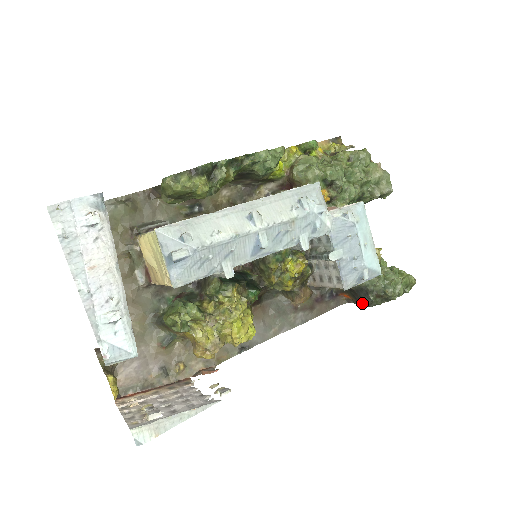
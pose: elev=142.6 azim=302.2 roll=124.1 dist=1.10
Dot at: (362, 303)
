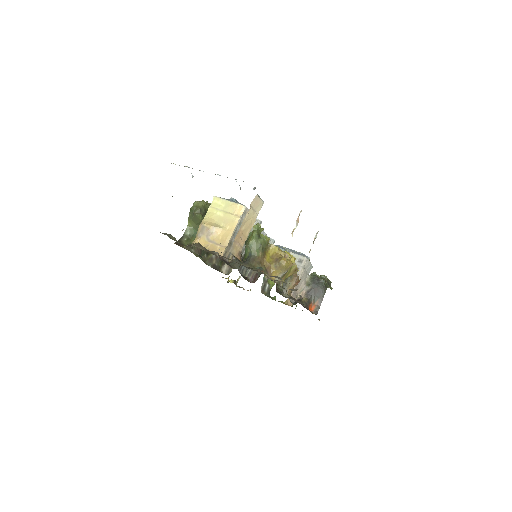
Dot at: (322, 290)
